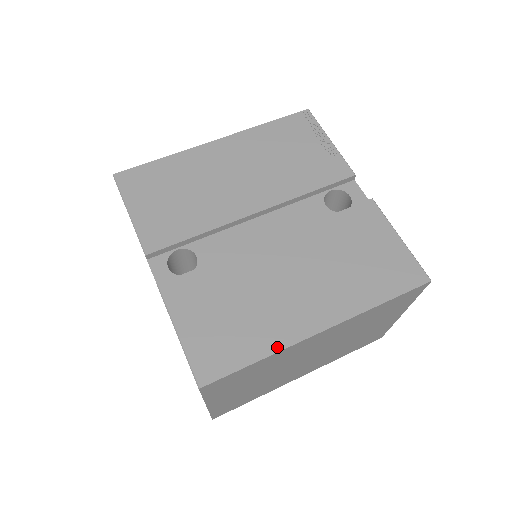
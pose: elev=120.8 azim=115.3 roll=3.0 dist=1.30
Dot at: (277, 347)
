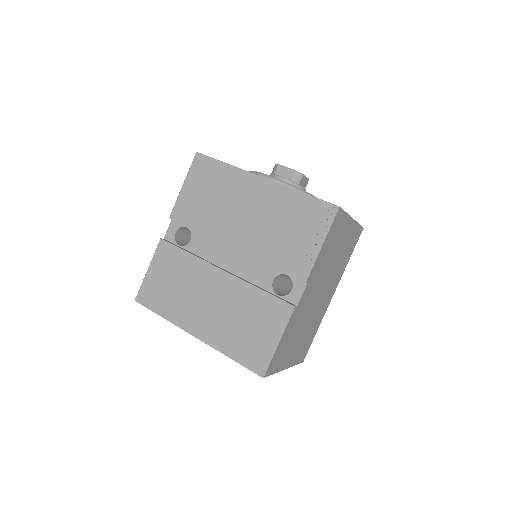
Dot at: (172, 320)
